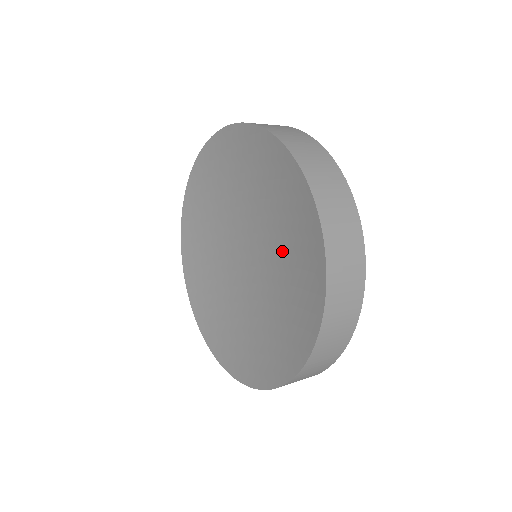
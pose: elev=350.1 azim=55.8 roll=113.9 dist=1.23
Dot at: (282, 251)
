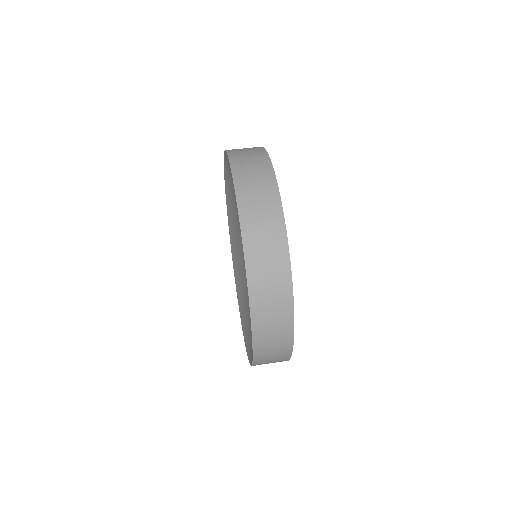
Dot at: occluded
